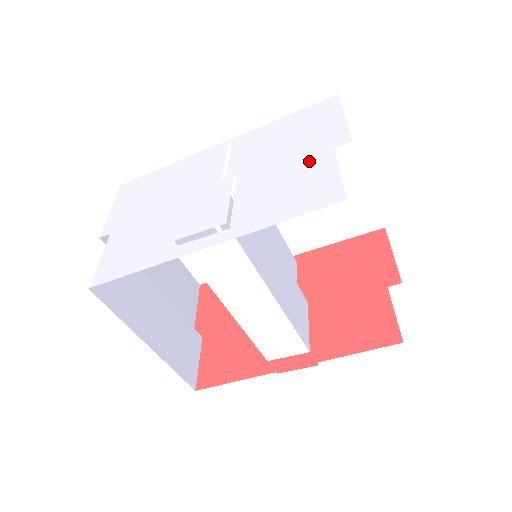
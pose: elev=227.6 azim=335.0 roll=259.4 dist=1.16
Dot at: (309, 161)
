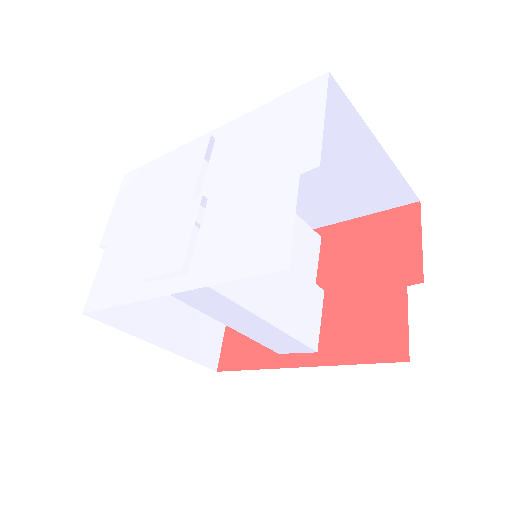
Dot at: (272, 189)
